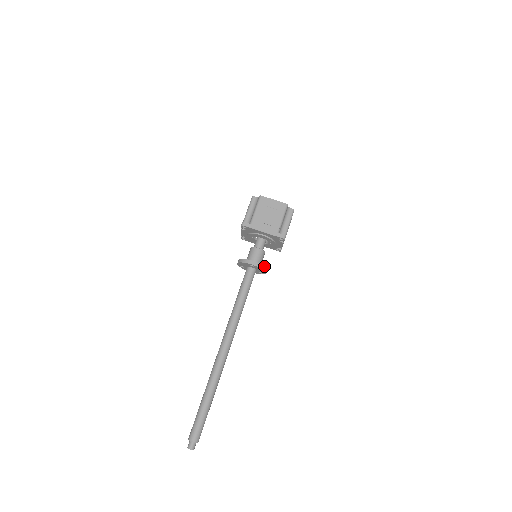
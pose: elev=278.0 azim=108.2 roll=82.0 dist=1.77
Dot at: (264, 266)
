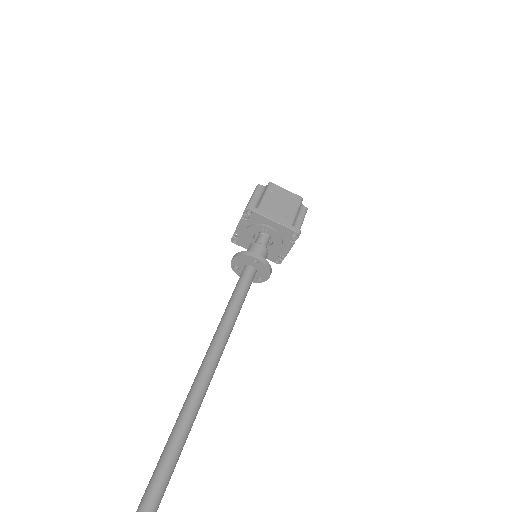
Dot at: (270, 265)
